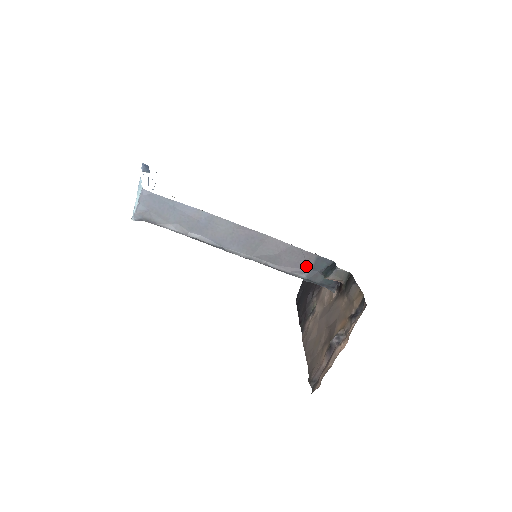
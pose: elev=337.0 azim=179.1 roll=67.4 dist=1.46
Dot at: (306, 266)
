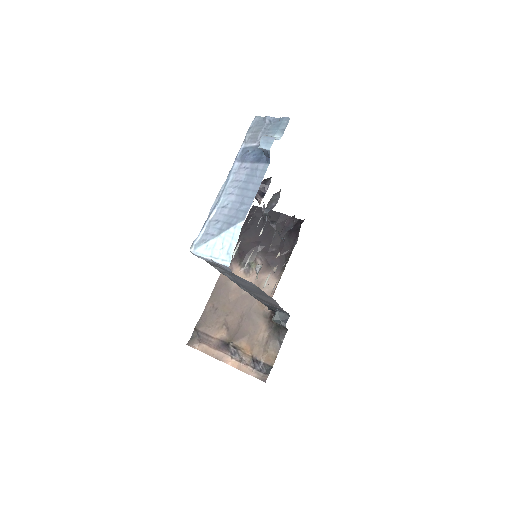
Dot at: (273, 306)
